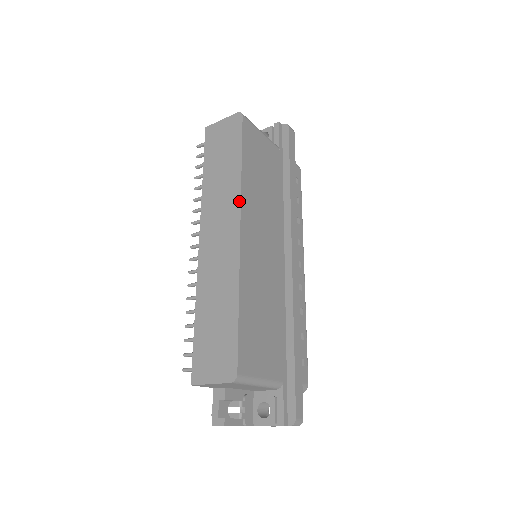
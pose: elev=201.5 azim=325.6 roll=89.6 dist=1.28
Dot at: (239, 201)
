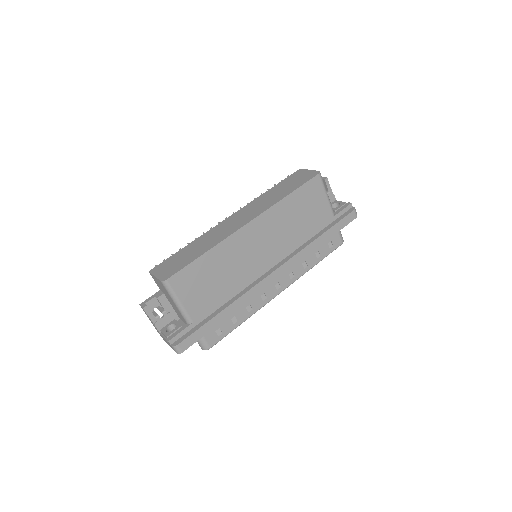
Dot at: (265, 210)
